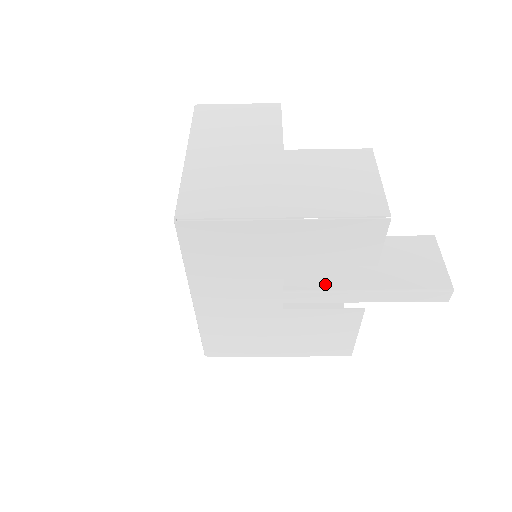
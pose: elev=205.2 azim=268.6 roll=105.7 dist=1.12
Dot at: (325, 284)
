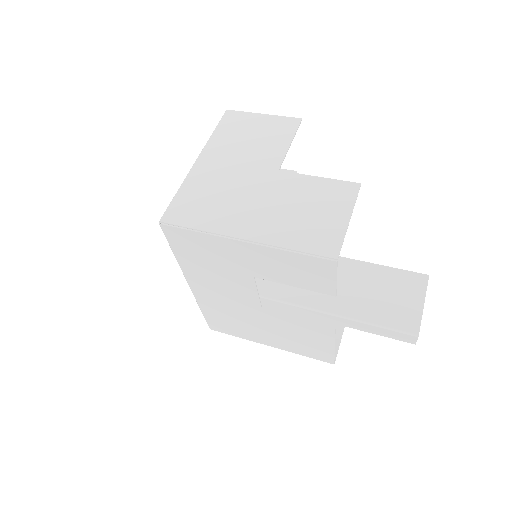
Dot at: (299, 298)
